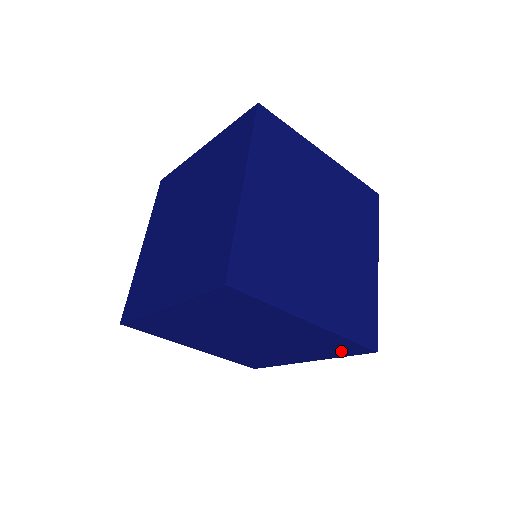
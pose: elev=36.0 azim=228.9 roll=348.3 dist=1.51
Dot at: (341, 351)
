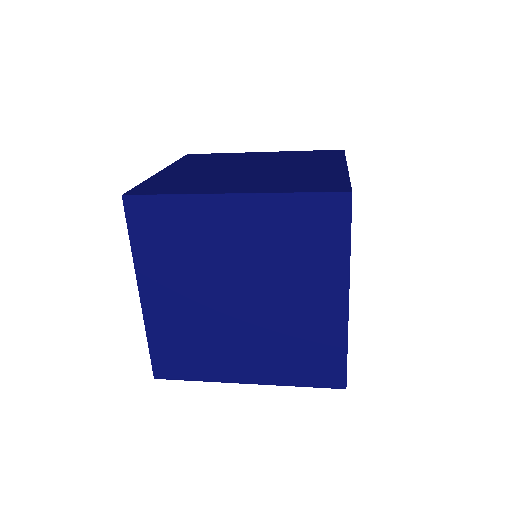
Dot at: occluded
